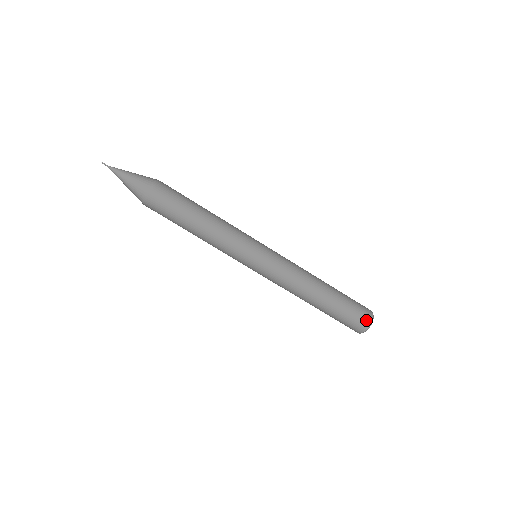
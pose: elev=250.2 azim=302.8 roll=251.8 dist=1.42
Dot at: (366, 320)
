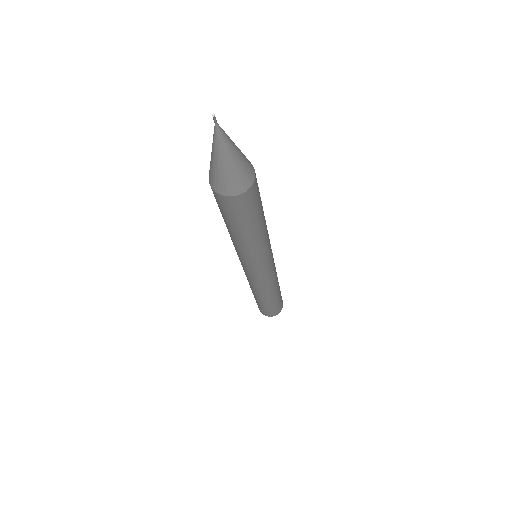
Dot at: (273, 315)
